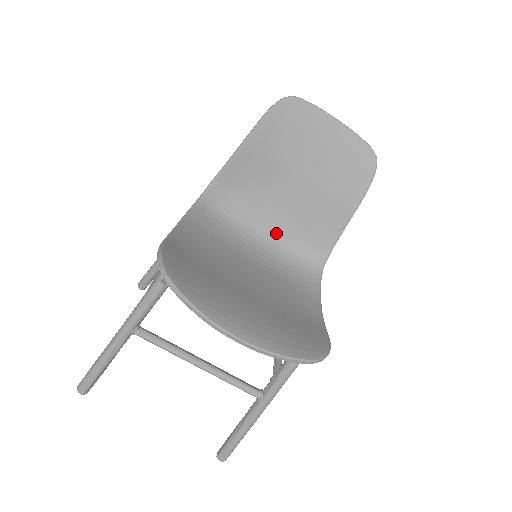
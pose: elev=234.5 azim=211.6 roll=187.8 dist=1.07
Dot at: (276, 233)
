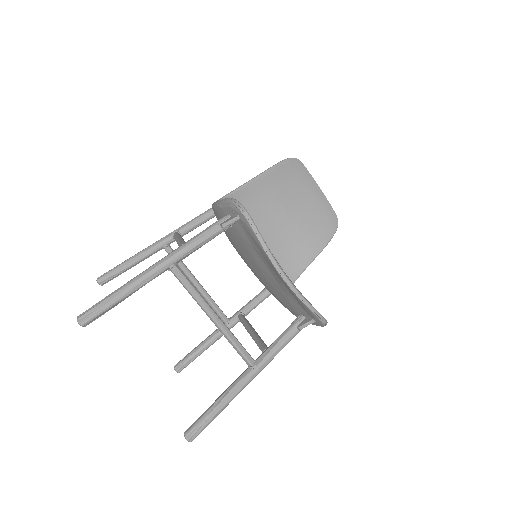
Dot at: occluded
